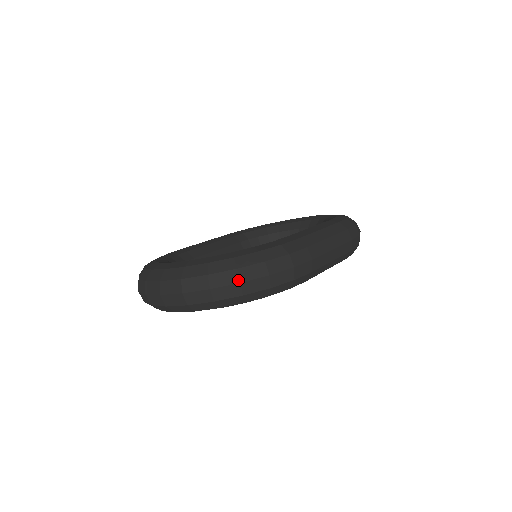
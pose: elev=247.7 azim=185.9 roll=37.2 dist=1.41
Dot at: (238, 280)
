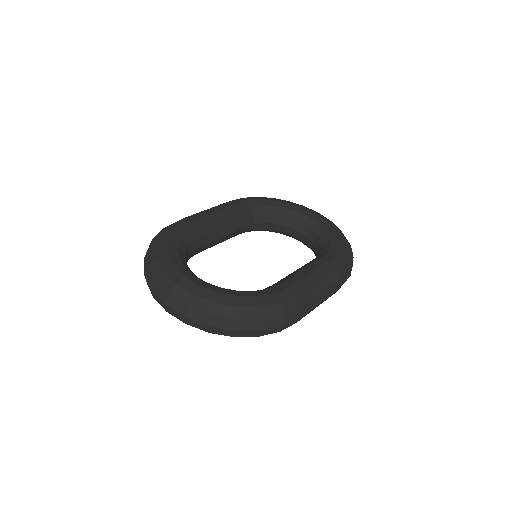
Dot at: (236, 328)
